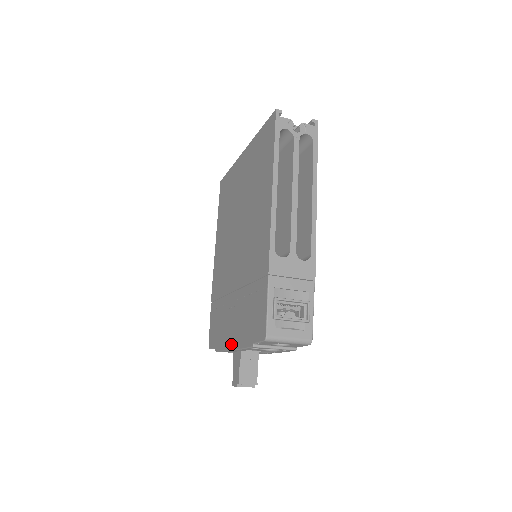
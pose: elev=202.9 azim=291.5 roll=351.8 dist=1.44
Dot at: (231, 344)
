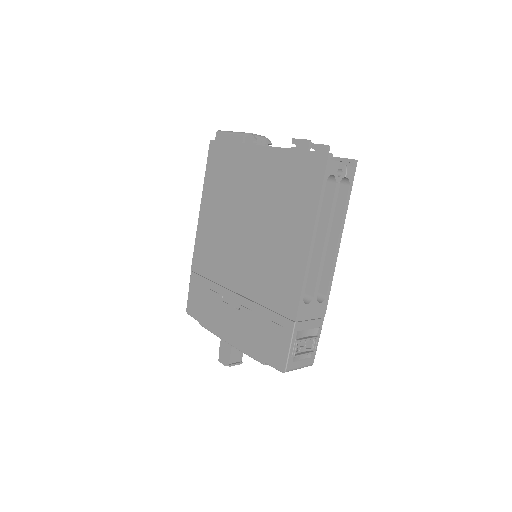
Dot at: (228, 338)
